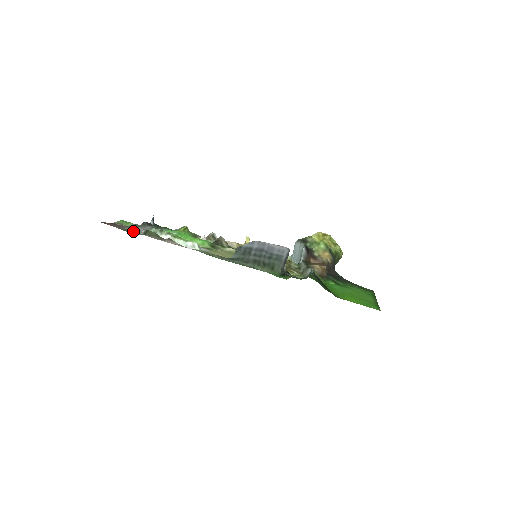
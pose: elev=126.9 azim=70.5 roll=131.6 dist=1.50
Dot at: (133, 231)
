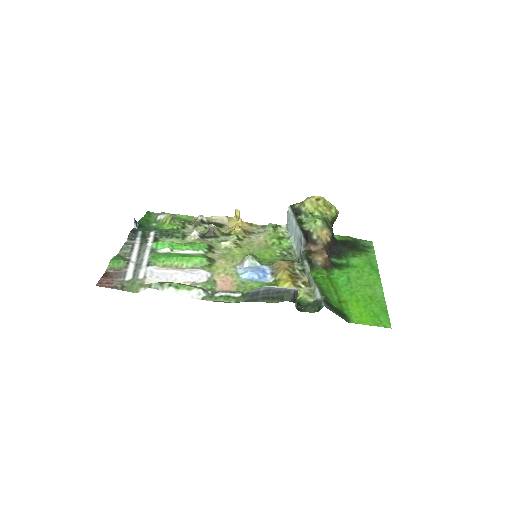
Dot at: (131, 282)
